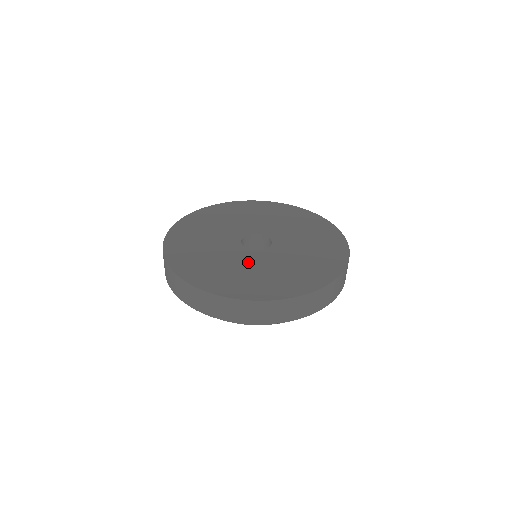
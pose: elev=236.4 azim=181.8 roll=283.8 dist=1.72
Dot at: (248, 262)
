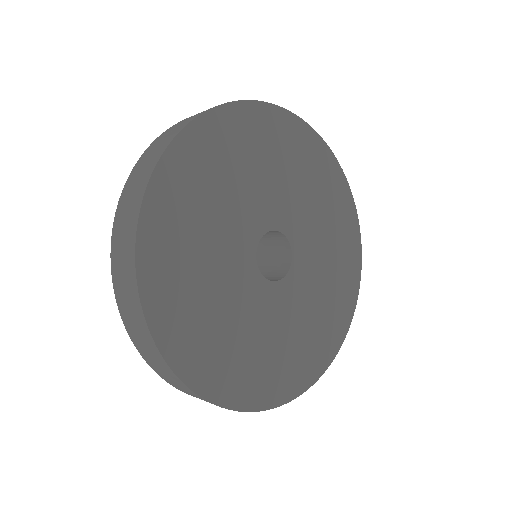
Dot at: (242, 301)
